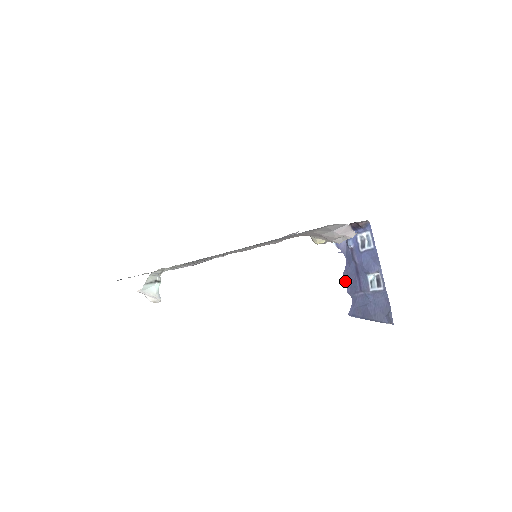
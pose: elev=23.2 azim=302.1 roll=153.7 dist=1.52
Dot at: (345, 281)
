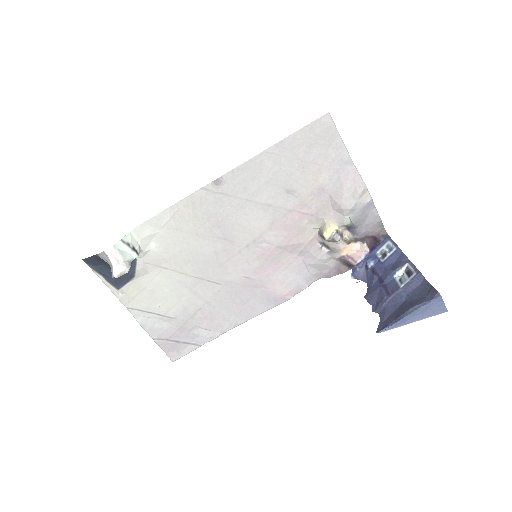
Dot at: (368, 302)
